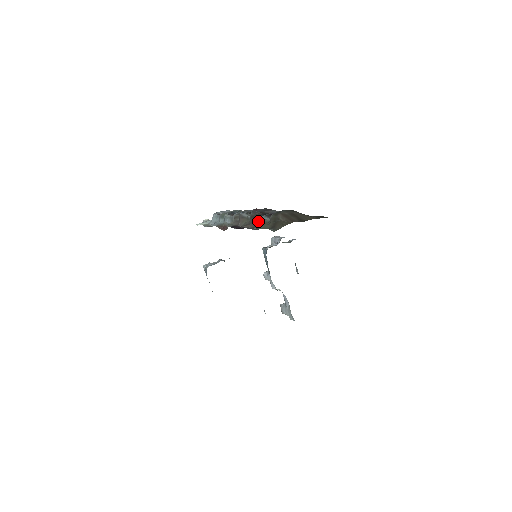
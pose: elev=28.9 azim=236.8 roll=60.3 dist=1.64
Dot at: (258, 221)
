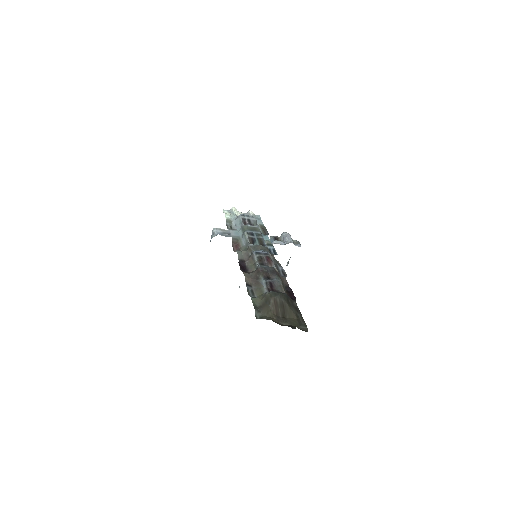
Dot at: (258, 282)
